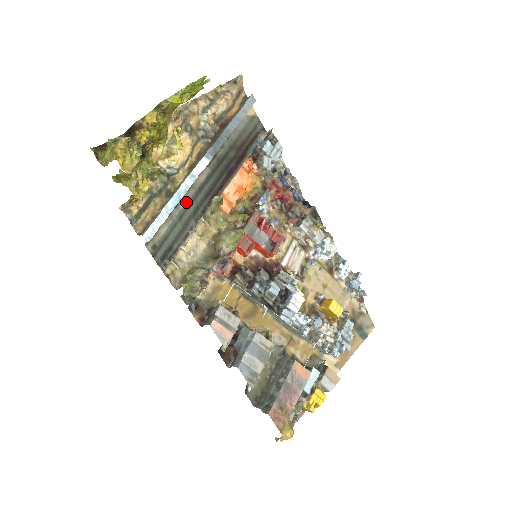
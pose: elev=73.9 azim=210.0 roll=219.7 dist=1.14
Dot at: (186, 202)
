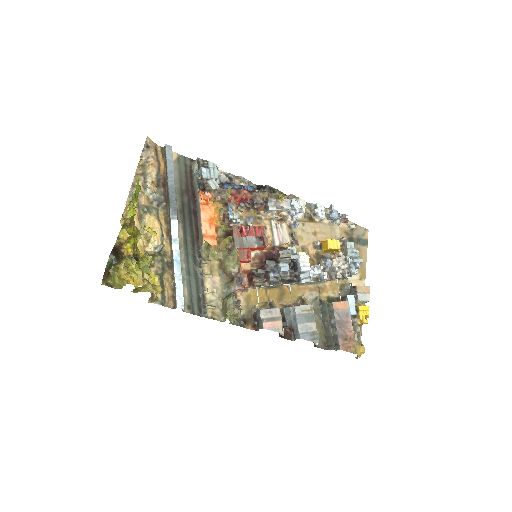
Dot at: (184, 260)
